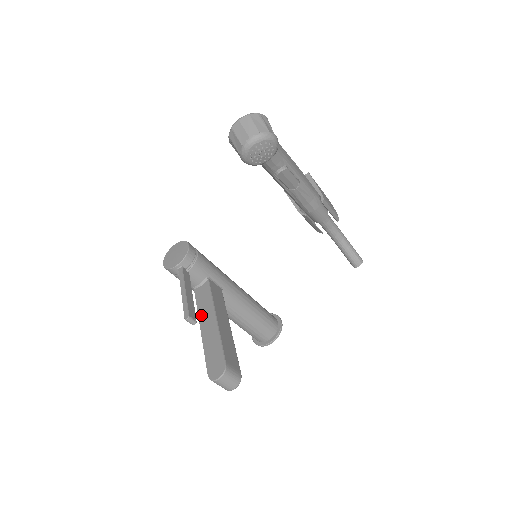
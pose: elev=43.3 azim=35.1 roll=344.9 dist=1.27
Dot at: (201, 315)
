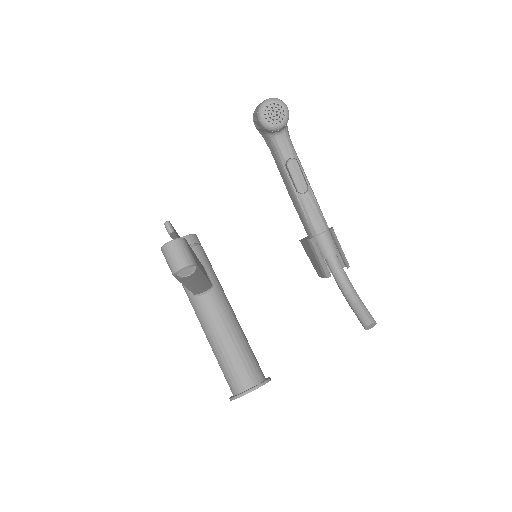
Dot at: occluded
